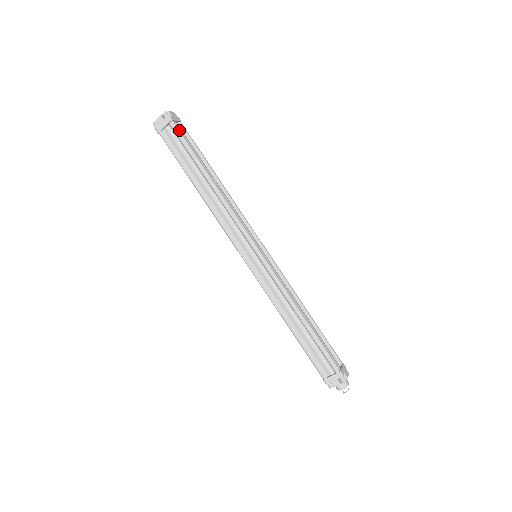
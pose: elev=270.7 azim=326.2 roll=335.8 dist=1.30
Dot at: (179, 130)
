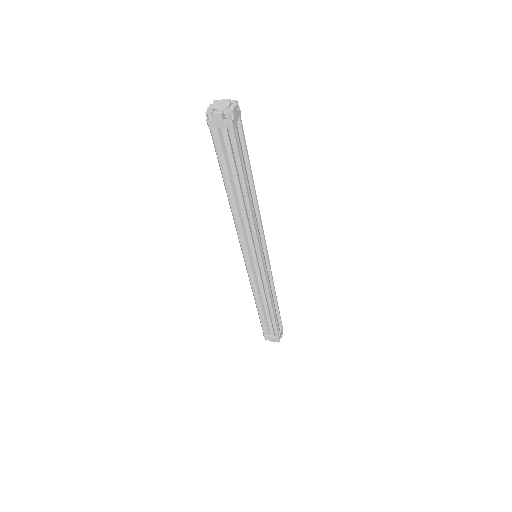
Dot at: (236, 139)
